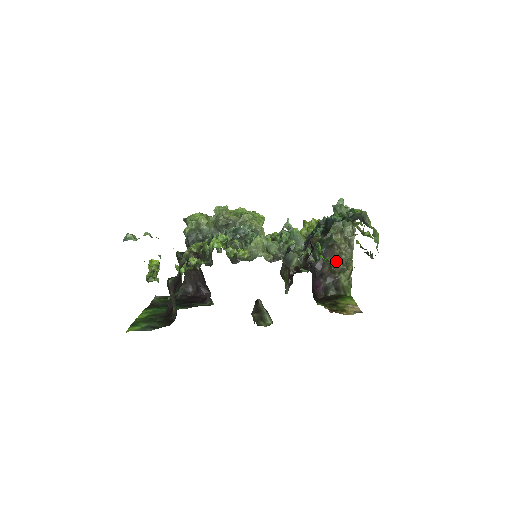
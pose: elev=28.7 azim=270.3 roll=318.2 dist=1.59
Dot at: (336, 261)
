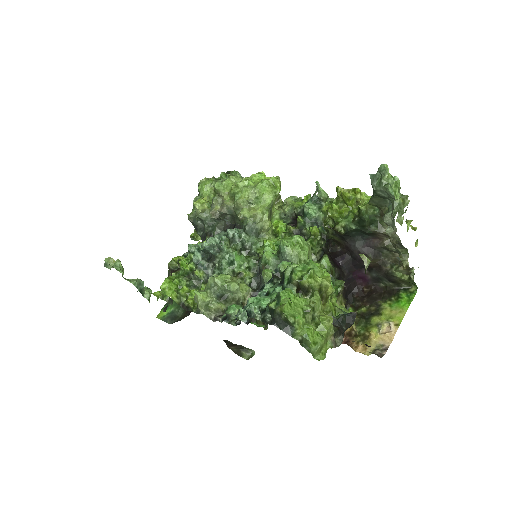
Dot at: (337, 292)
